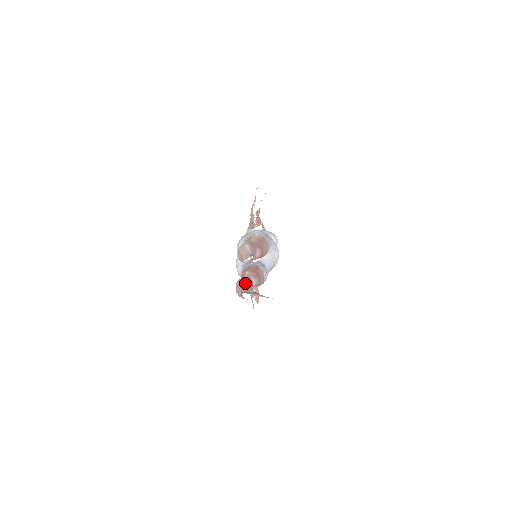
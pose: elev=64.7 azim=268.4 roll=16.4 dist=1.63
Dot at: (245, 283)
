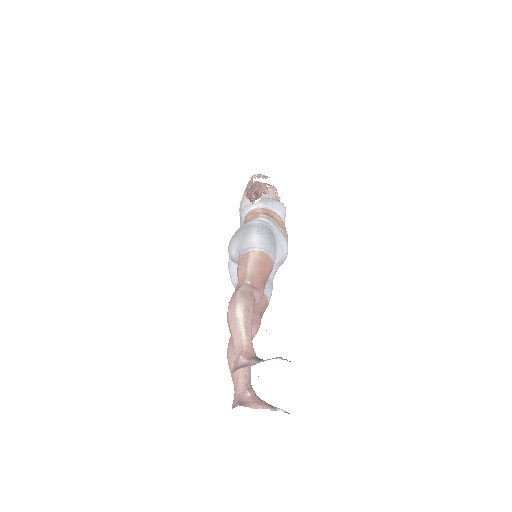
Dot at: occluded
